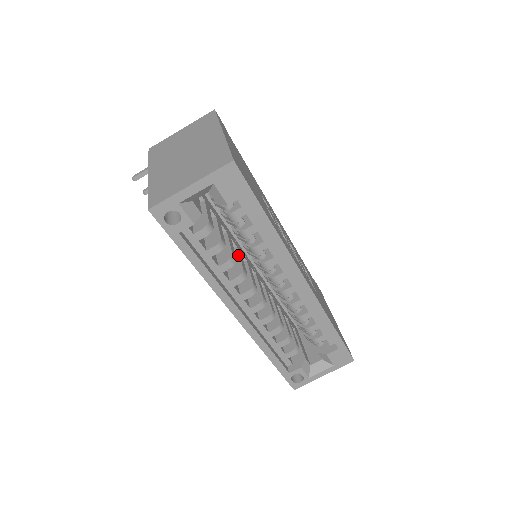
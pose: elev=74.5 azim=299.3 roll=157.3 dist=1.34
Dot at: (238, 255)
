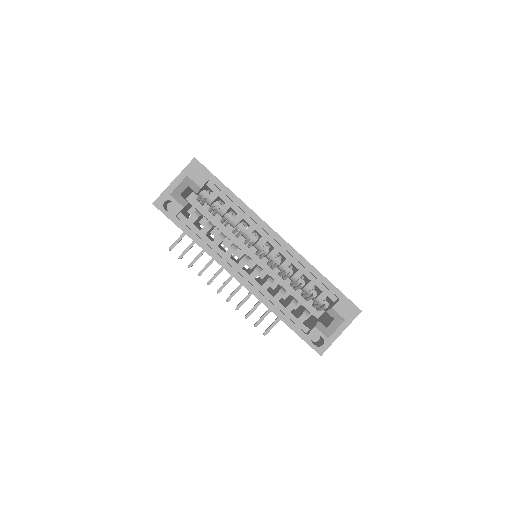
Dot at: occluded
